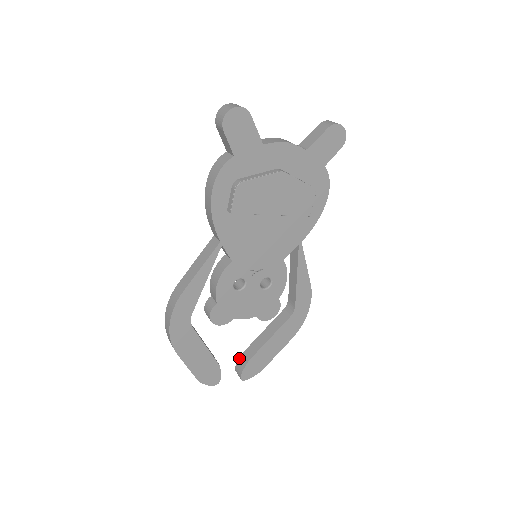
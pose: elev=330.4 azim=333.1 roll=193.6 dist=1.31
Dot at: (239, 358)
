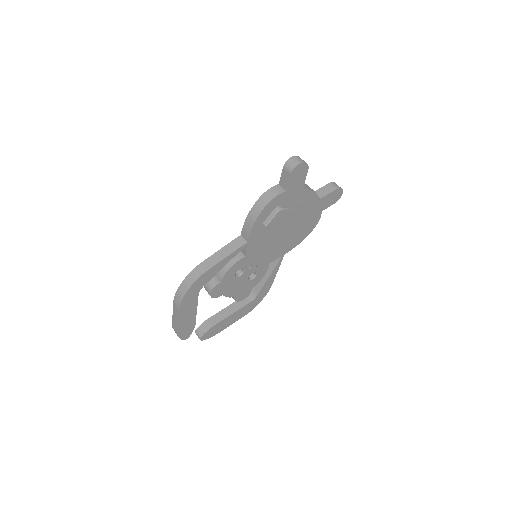
Dot at: (202, 323)
